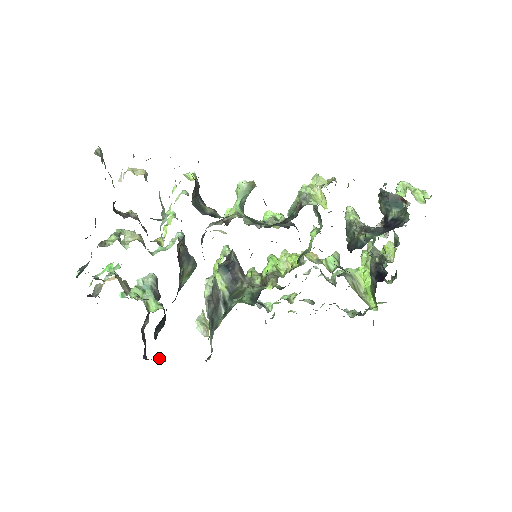
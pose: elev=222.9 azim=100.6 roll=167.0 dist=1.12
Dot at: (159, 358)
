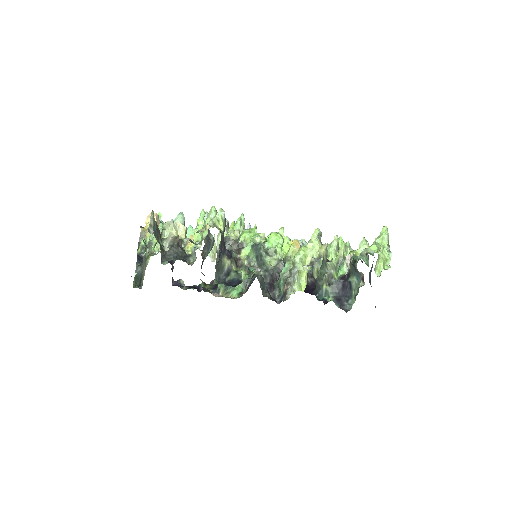
Dot at: (181, 285)
